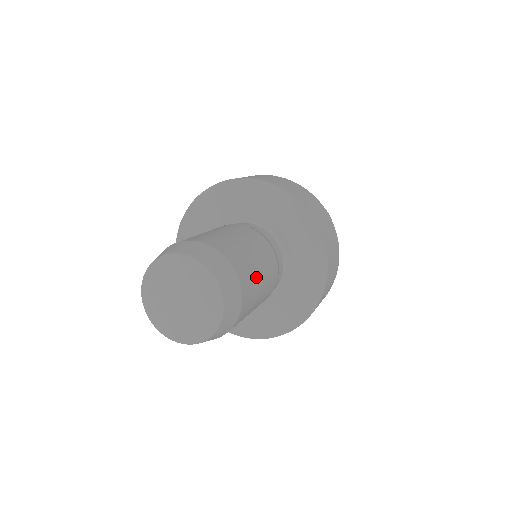
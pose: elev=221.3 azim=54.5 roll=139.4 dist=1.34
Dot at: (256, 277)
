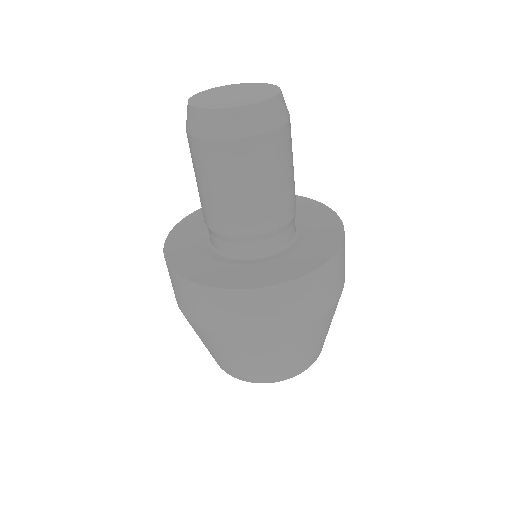
Dot at: (291, 157)
